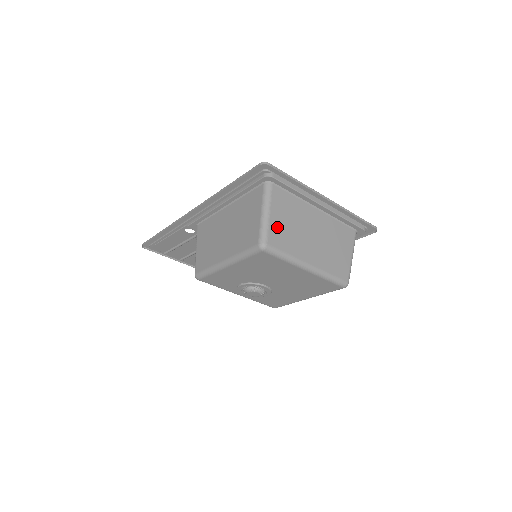
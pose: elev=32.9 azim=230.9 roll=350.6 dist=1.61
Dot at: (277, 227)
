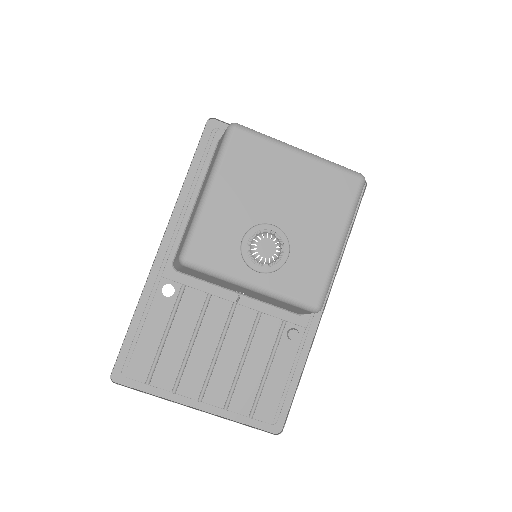
Dot at: occluded
